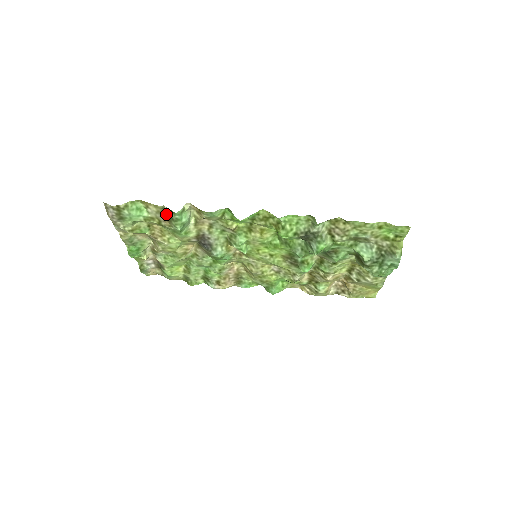
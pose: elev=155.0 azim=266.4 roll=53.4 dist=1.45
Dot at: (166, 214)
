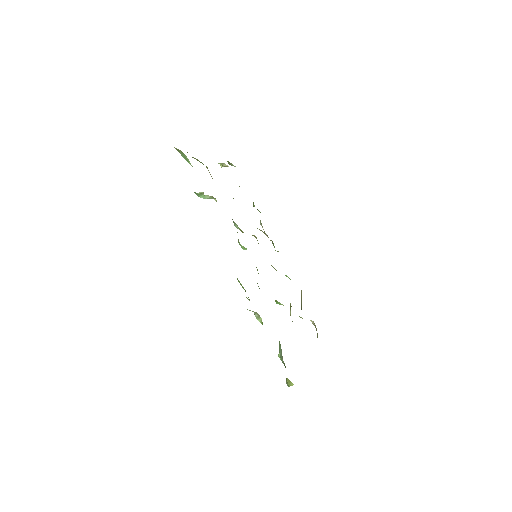
Dot at: occluded
